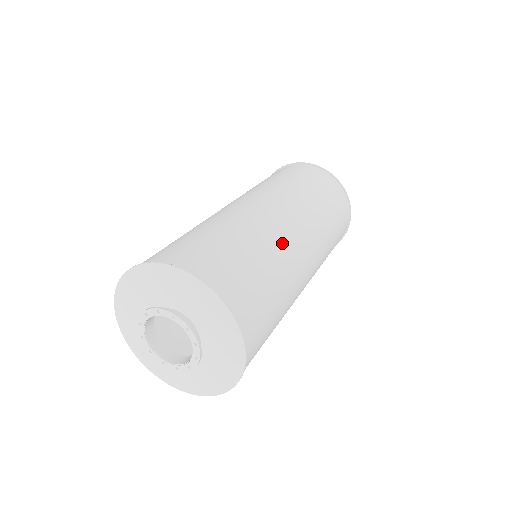
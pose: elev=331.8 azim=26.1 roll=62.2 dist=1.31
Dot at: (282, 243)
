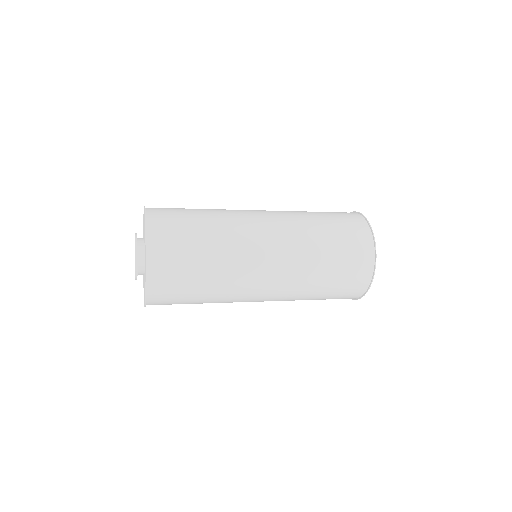
Dot at: (231, 210)
